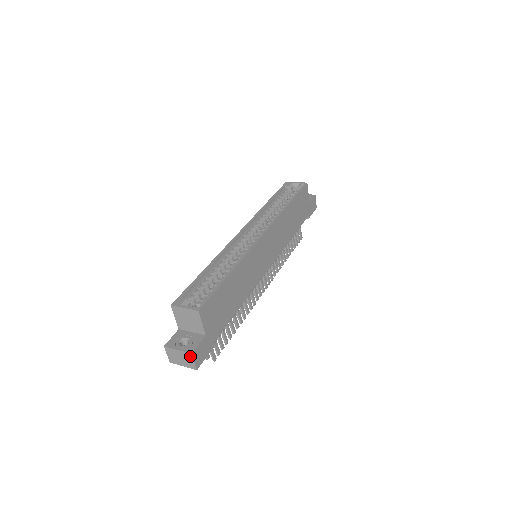
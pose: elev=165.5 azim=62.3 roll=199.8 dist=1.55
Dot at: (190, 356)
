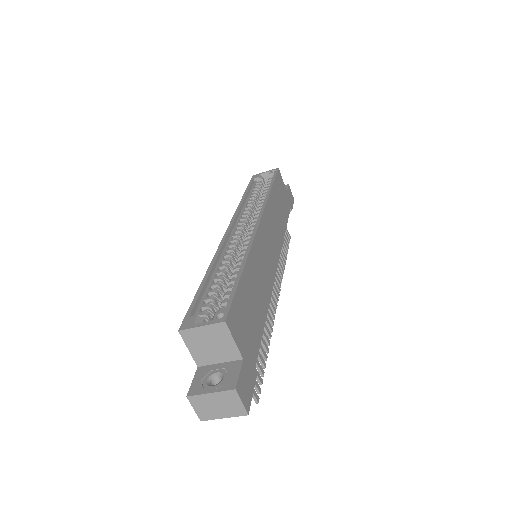
Dot at: (233, 395)
